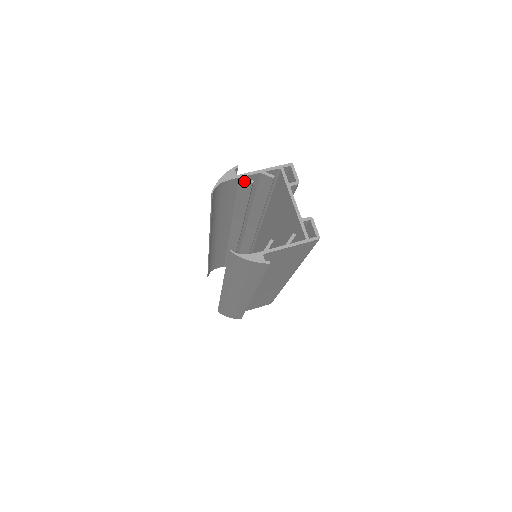
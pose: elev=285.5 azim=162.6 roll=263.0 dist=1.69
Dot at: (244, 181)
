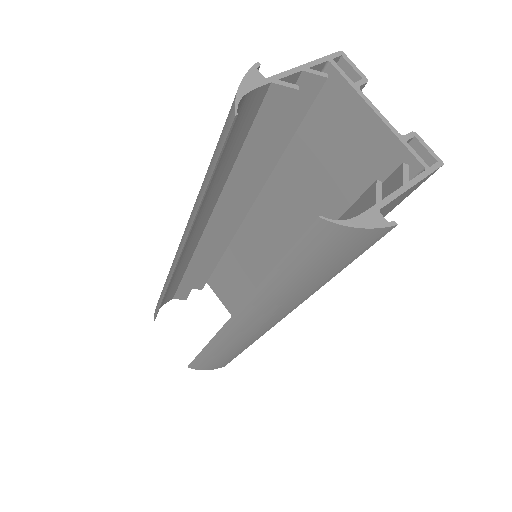
Dot at: (280, 89)
